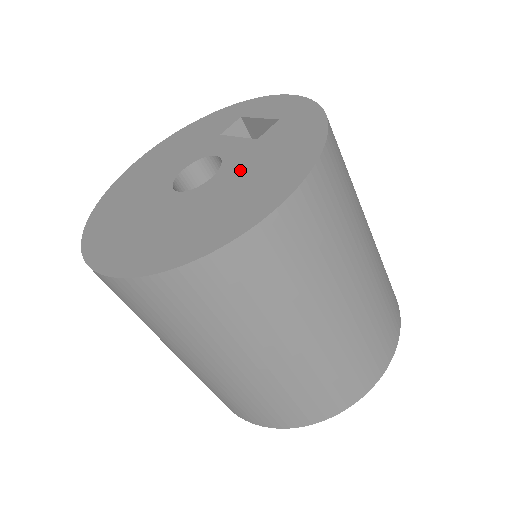
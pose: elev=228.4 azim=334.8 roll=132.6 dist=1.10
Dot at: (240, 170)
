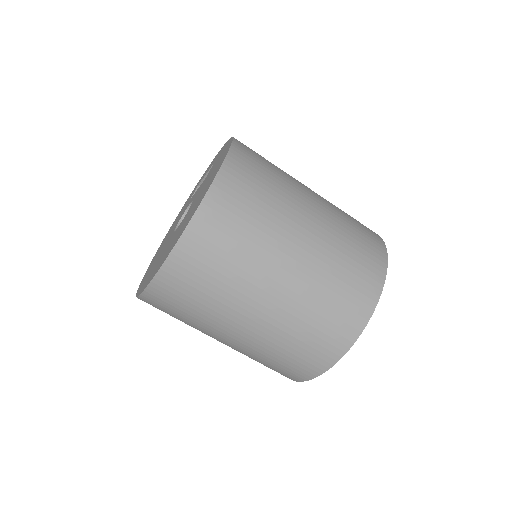
Dot at: occluded
